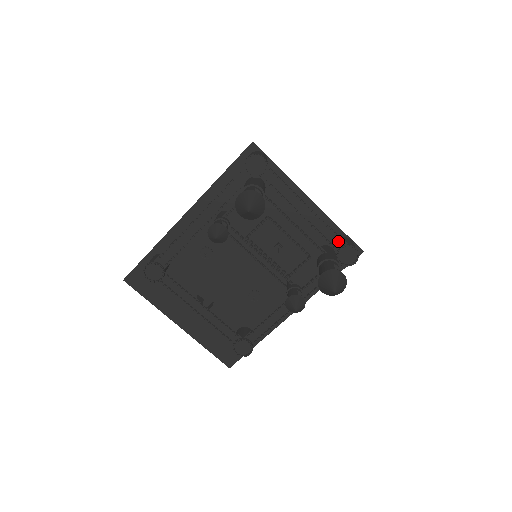
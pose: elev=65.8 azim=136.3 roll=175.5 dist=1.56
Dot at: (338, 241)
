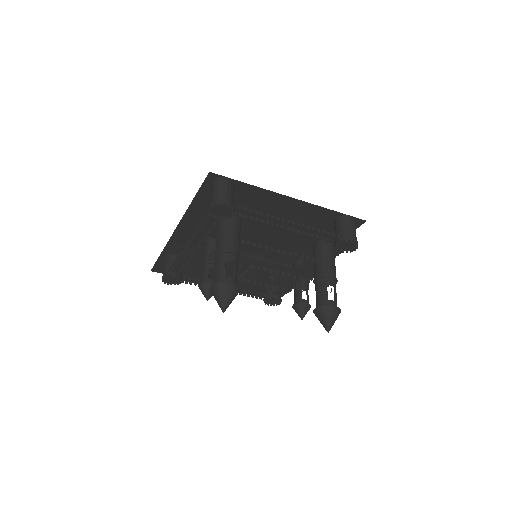
Dot at: (333, 236)
